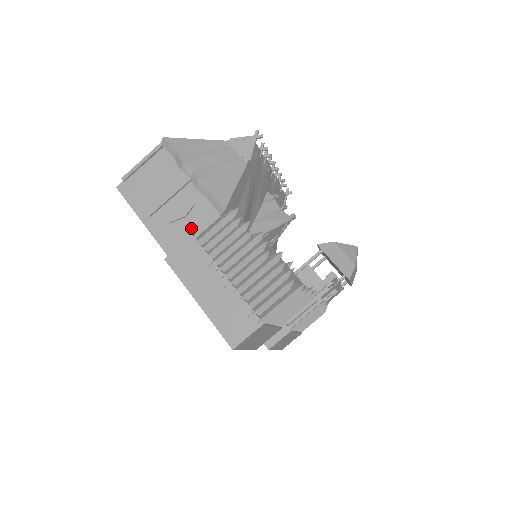
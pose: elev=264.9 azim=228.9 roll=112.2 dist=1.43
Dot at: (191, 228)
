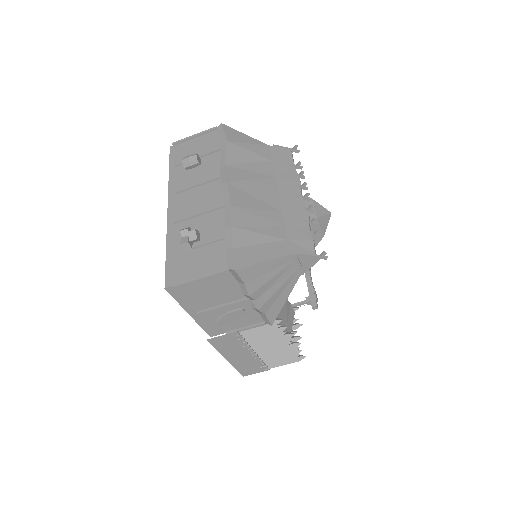
Dot at: (236, 325)
